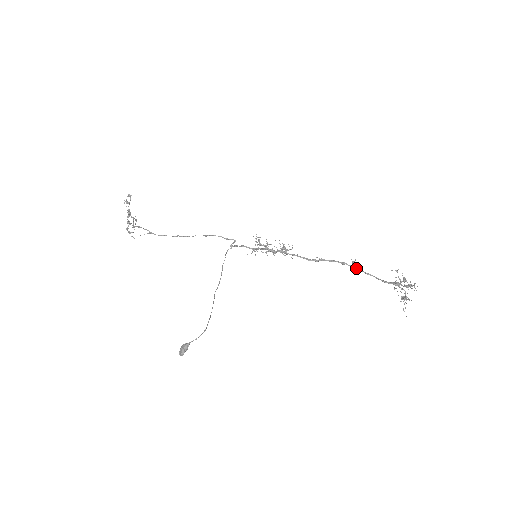
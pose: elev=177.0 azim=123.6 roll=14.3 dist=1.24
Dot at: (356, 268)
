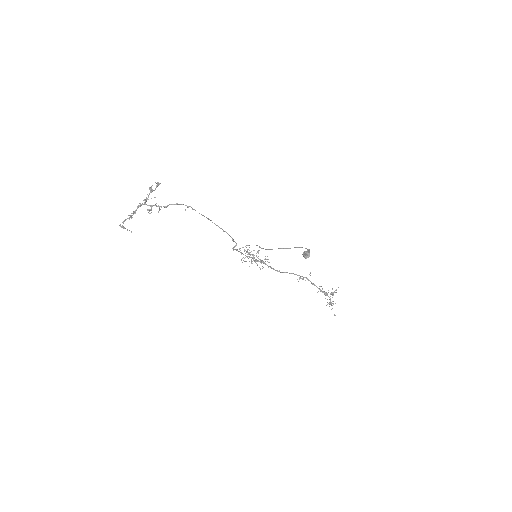
Dot at: (307, 278)
